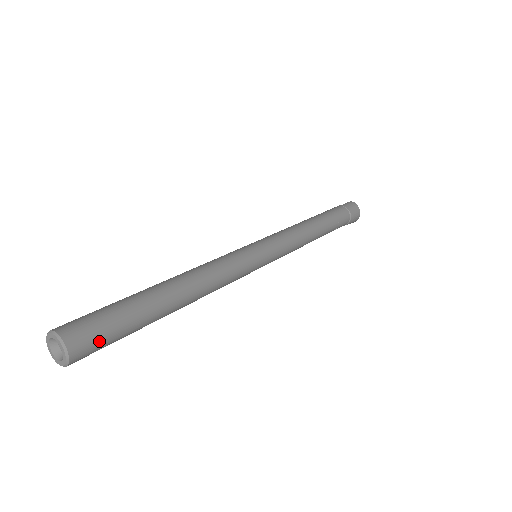
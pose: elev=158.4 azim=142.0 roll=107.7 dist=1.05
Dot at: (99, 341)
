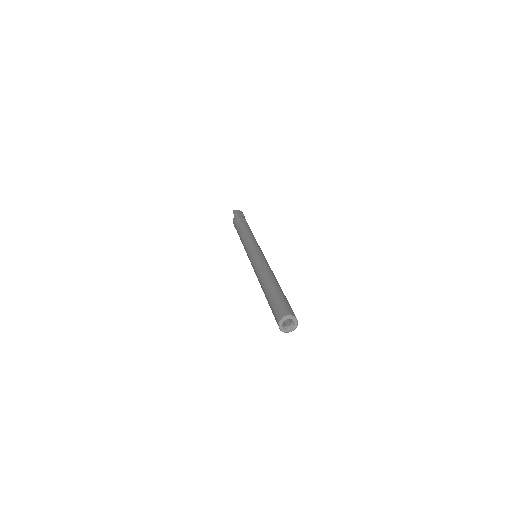
Dot at: (292, 310)
